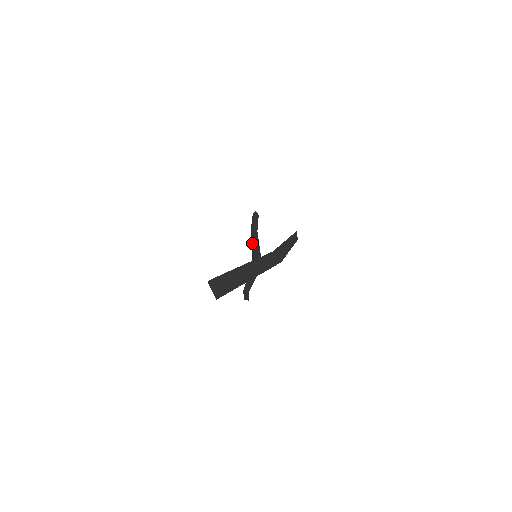
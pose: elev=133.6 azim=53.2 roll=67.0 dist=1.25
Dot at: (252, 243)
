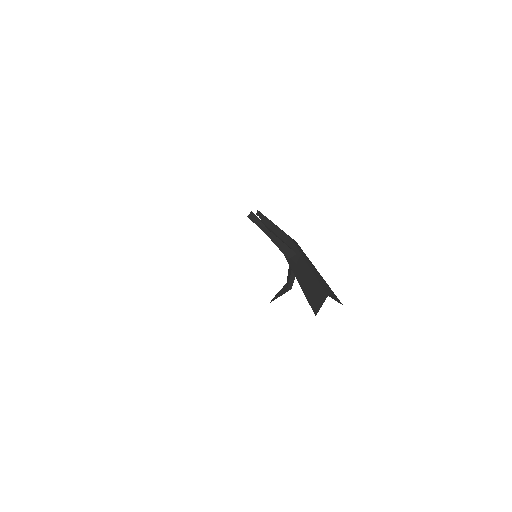
Dot at: (279, 241)
